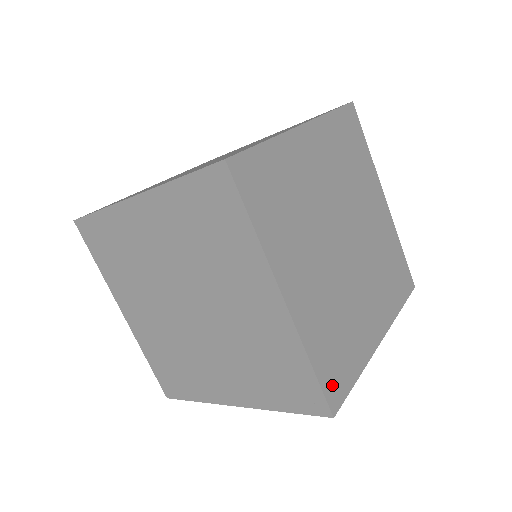
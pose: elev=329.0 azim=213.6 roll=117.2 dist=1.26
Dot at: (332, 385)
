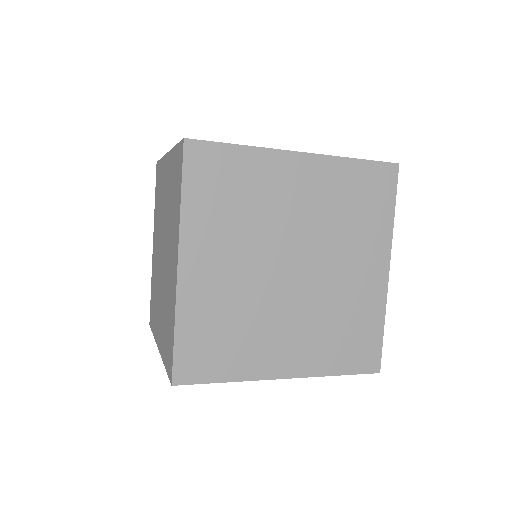
Dot at: (188, 362)
